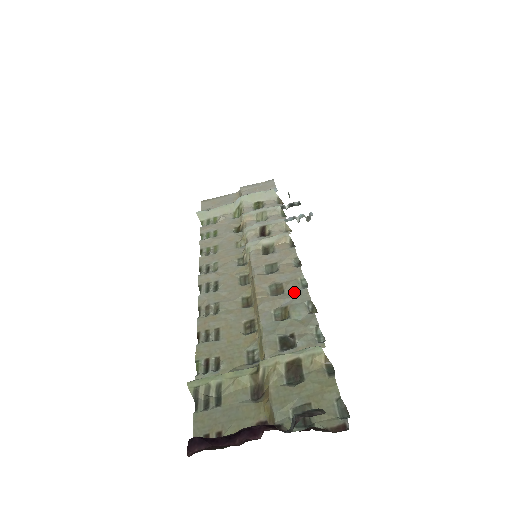
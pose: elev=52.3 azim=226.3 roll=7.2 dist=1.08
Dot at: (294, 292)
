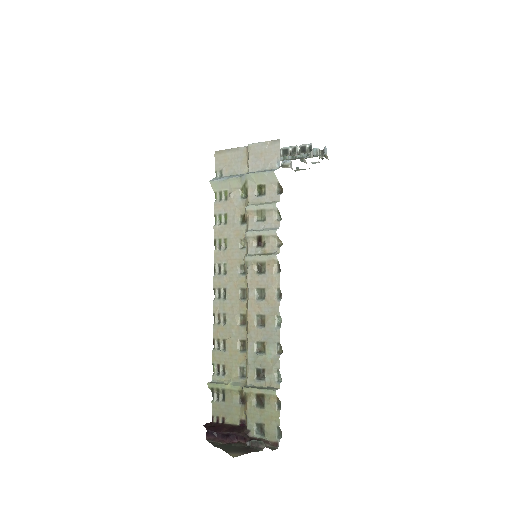
Dot at: (271, 330)
